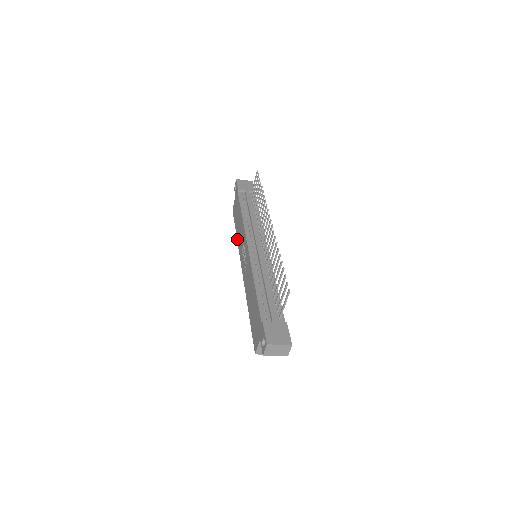
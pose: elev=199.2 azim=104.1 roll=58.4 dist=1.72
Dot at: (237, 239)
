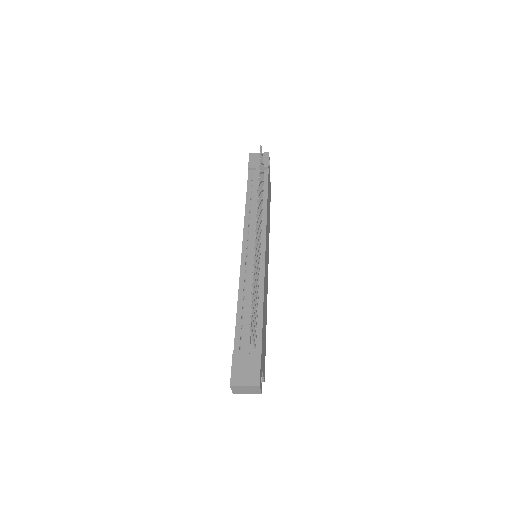
Dot at: occluded
